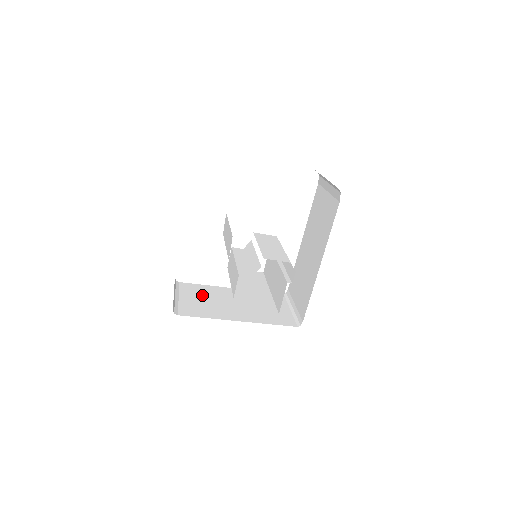
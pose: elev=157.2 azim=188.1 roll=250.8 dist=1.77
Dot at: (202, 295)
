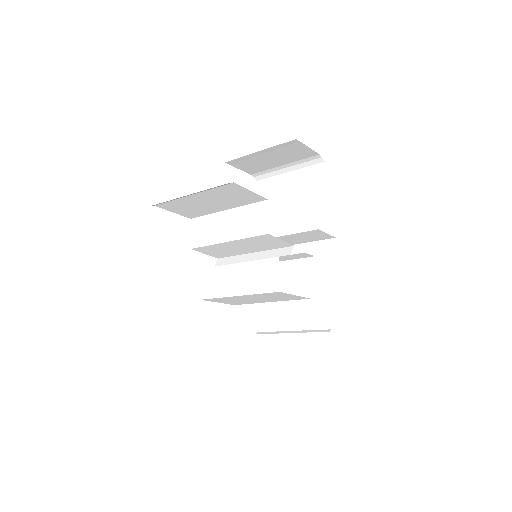
Dot at: occluded
